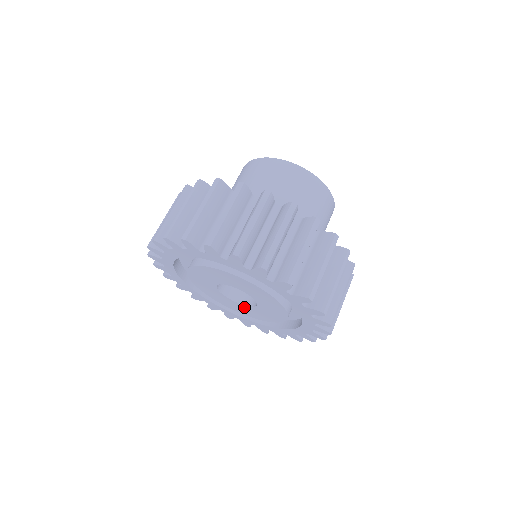
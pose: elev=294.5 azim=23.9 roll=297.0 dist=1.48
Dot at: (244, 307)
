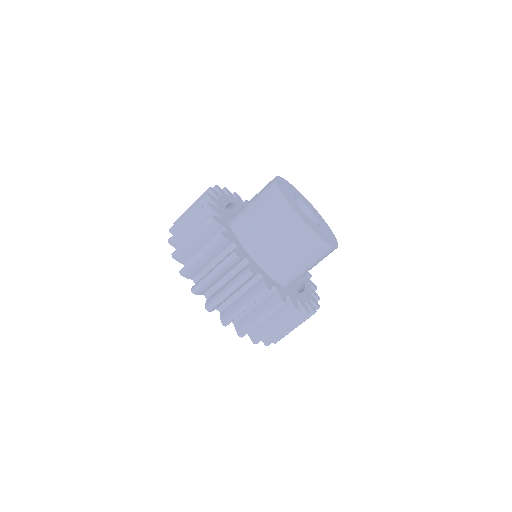
Dot at: occluded
